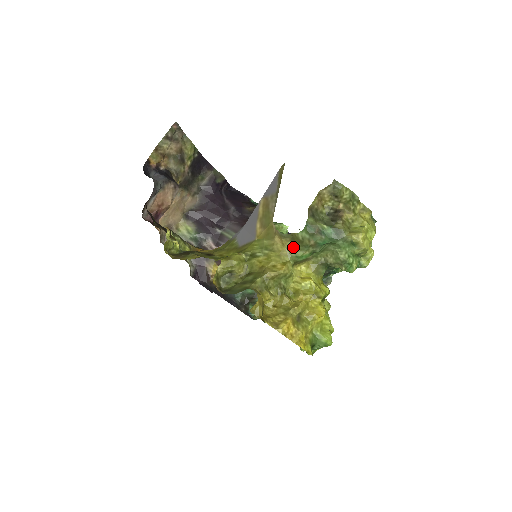
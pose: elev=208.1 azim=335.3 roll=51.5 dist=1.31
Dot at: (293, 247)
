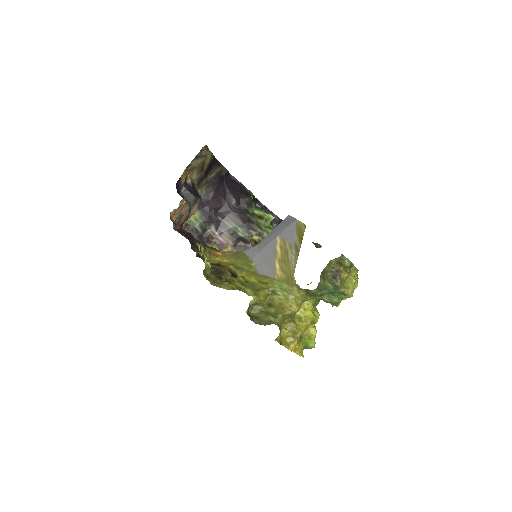
Dot at: (306, 295)
